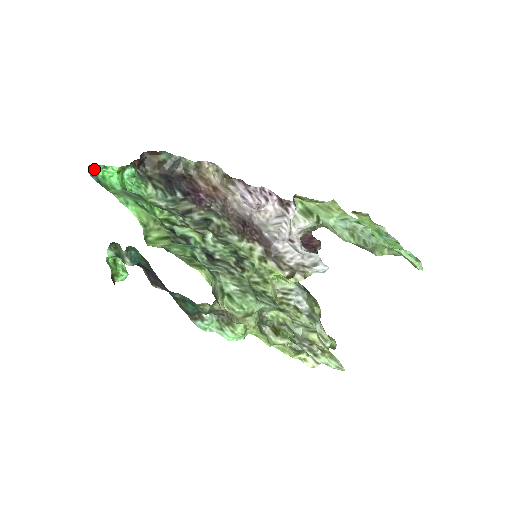
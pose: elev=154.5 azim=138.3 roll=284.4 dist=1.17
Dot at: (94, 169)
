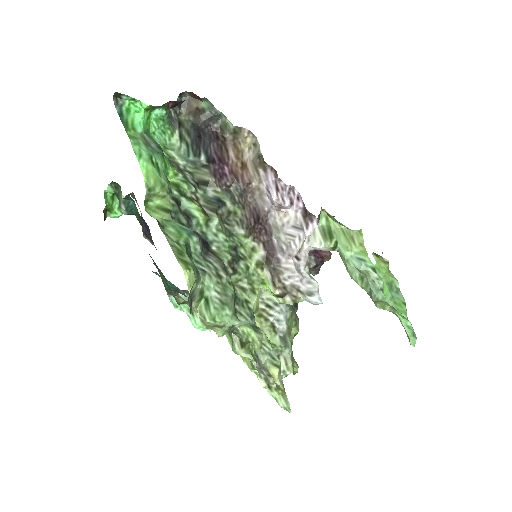
Dot at: (121, 97)
